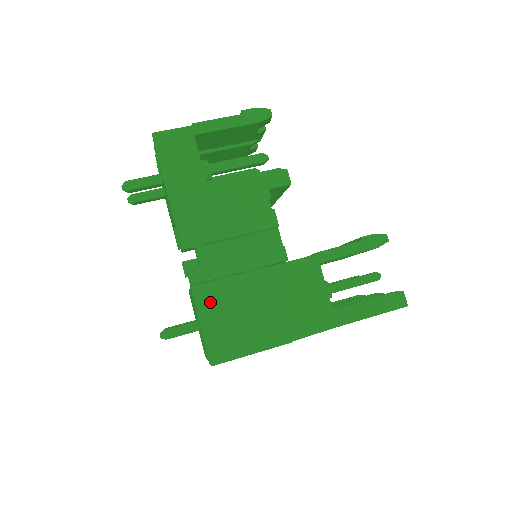
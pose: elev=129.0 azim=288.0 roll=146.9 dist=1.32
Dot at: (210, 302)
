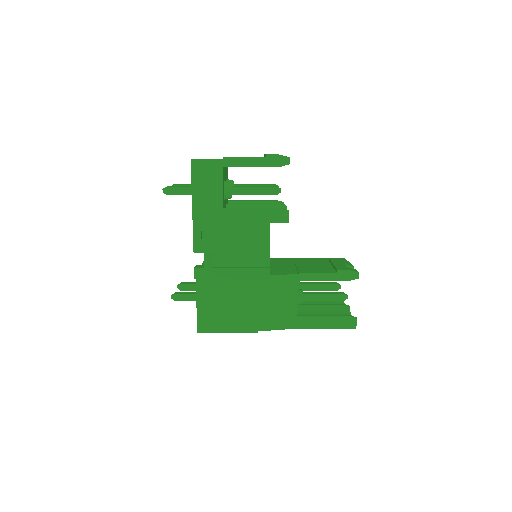
Dot at: (207, 291)
